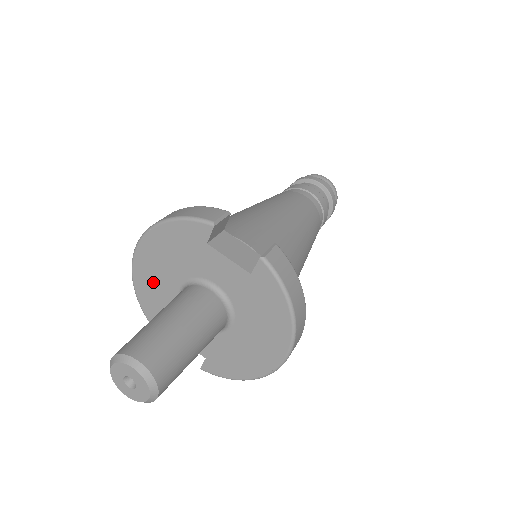
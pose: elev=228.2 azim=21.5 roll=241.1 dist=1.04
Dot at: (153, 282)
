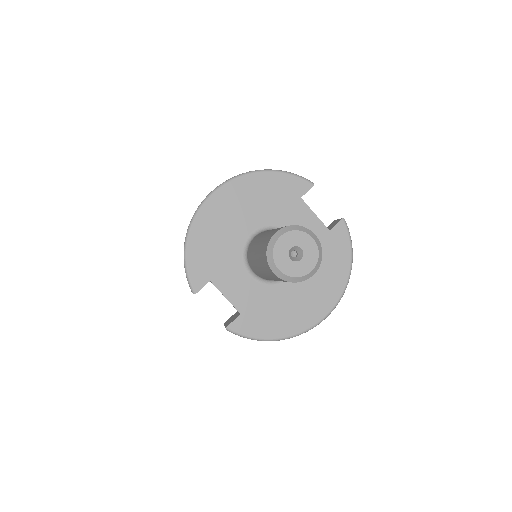
Dot at: (221, 224)
